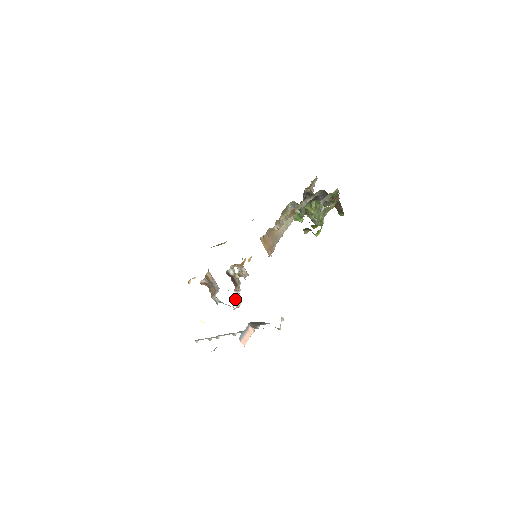
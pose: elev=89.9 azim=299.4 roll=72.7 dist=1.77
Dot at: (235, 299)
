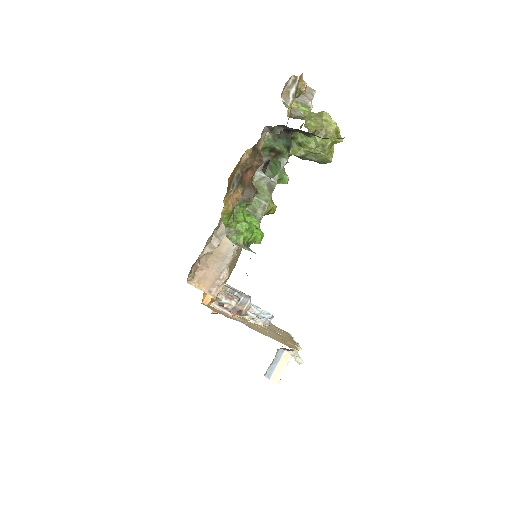
Dot at: (254, 321)
